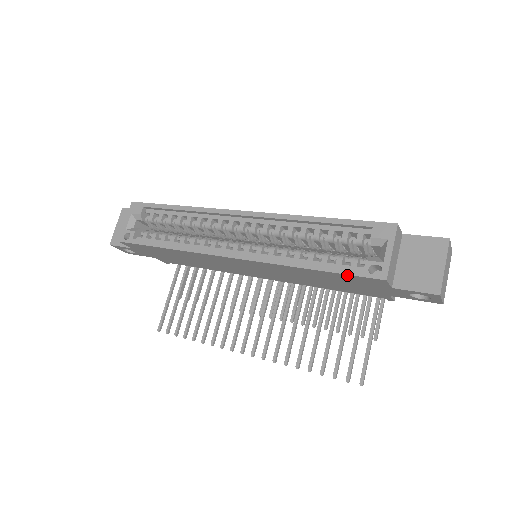
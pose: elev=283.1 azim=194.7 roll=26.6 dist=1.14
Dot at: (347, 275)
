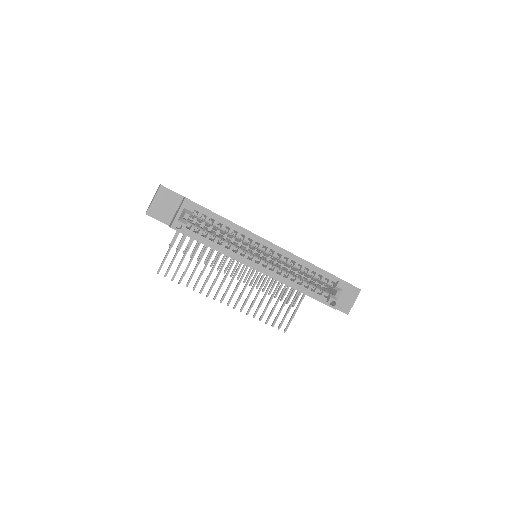
Dot at: (319, 301)
